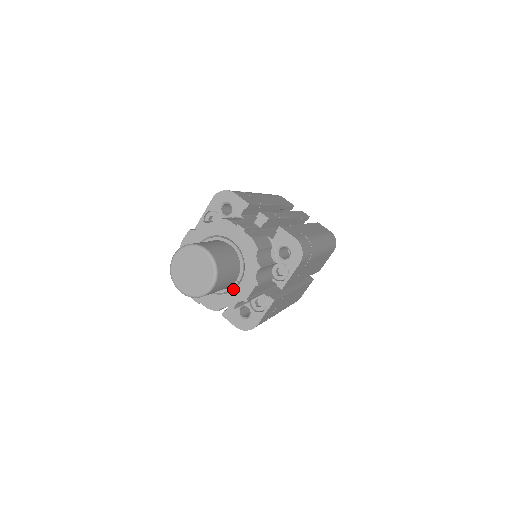
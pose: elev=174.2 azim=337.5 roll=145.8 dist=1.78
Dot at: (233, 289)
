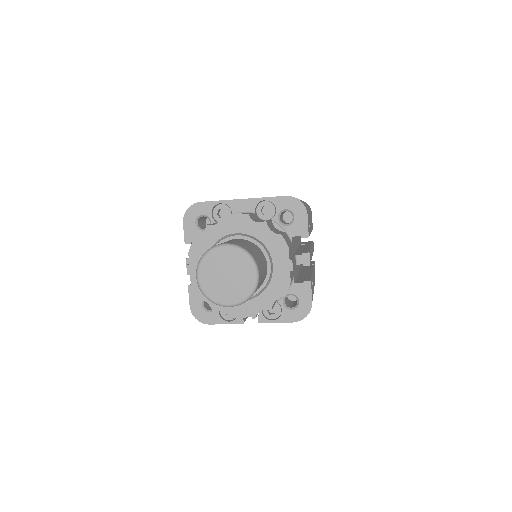
Dot at: occluded
